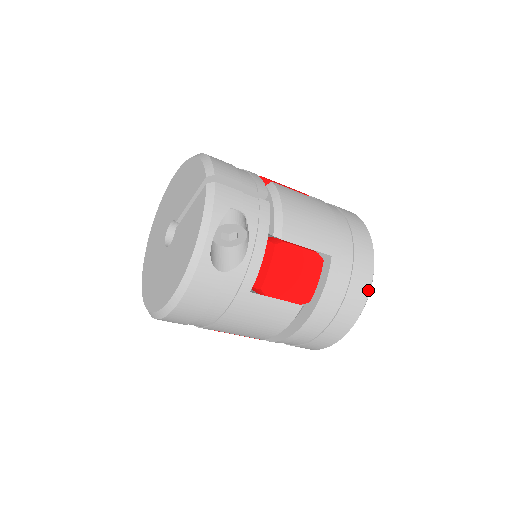
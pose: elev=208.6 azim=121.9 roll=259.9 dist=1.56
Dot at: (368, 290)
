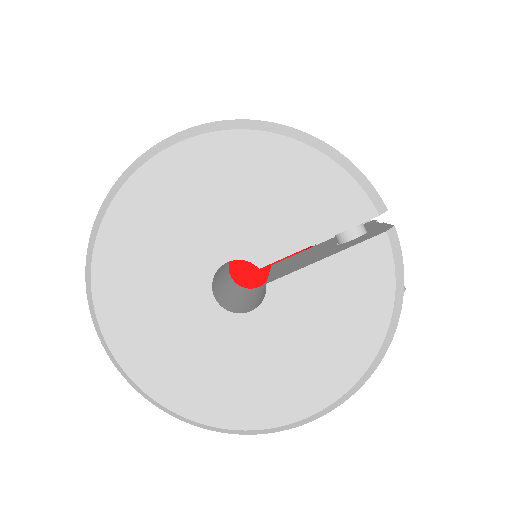
Dot at: occluded
